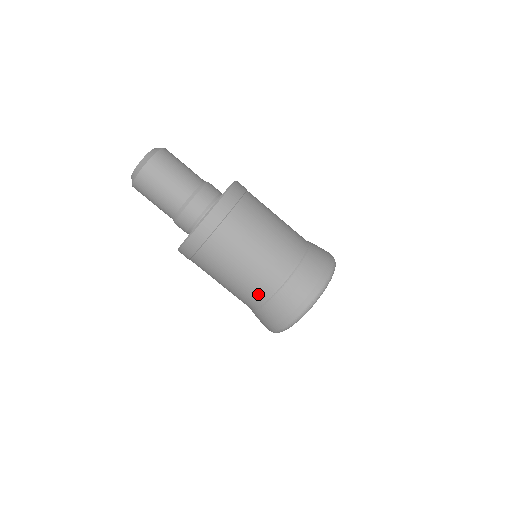
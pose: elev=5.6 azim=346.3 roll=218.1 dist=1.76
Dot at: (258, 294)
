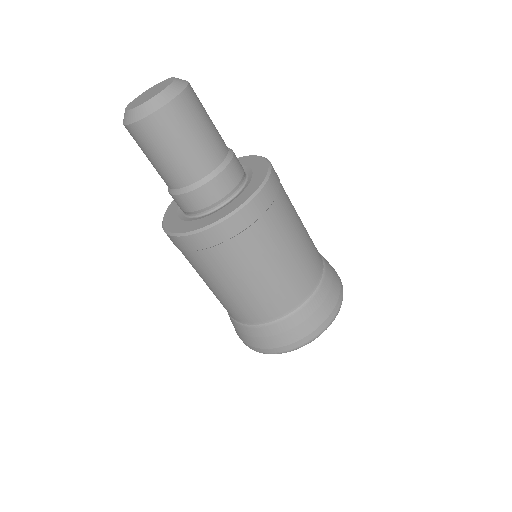
Dot at: (282, 305)
